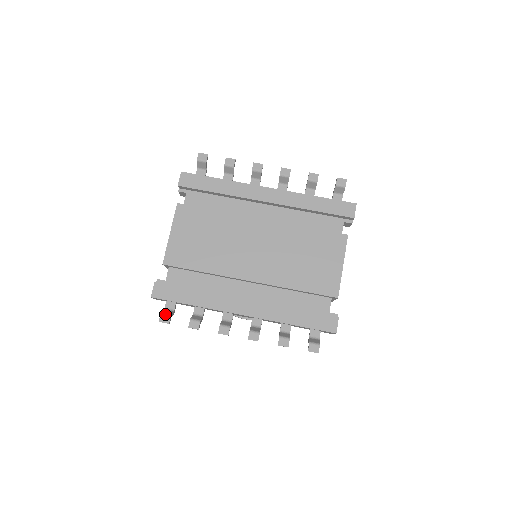
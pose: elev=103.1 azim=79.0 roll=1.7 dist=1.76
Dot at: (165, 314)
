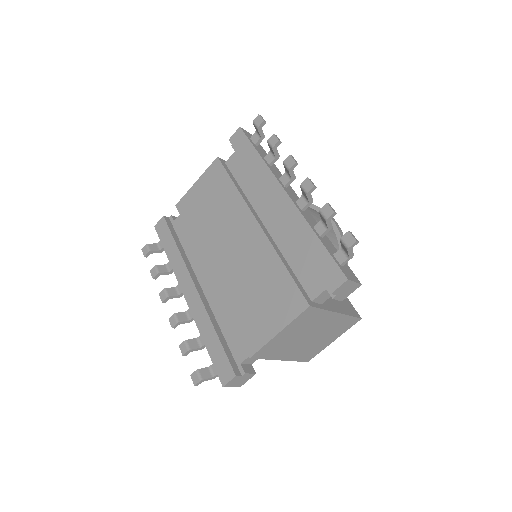
Dot at: (148, 247)
